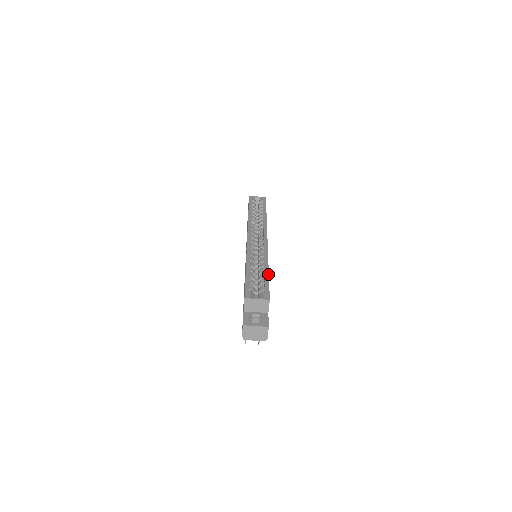
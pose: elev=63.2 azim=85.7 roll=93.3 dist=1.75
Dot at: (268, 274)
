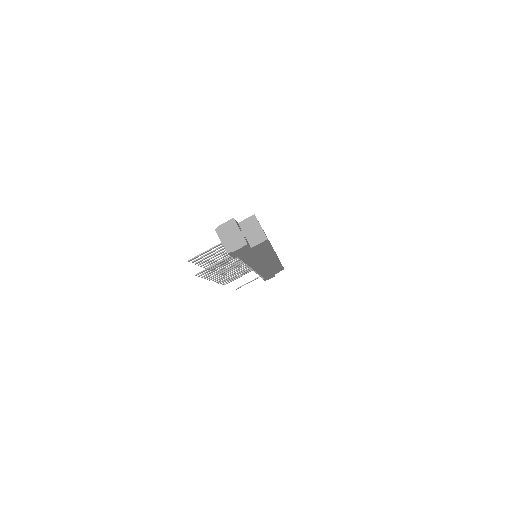
Dot at: occluded
